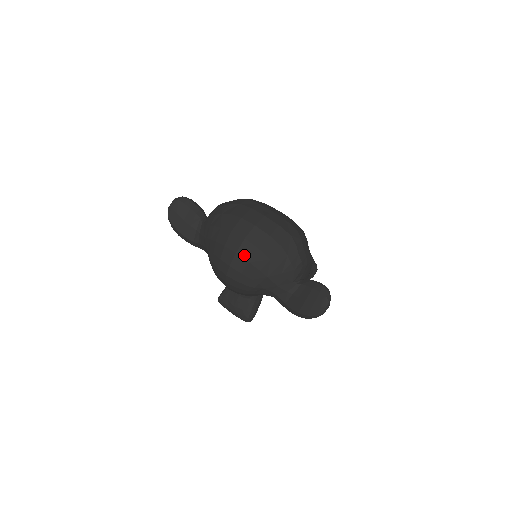
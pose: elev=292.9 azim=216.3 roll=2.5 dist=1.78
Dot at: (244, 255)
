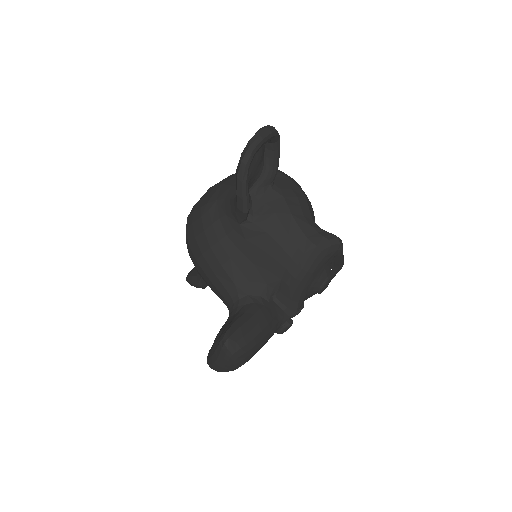
Dot at: occluded
